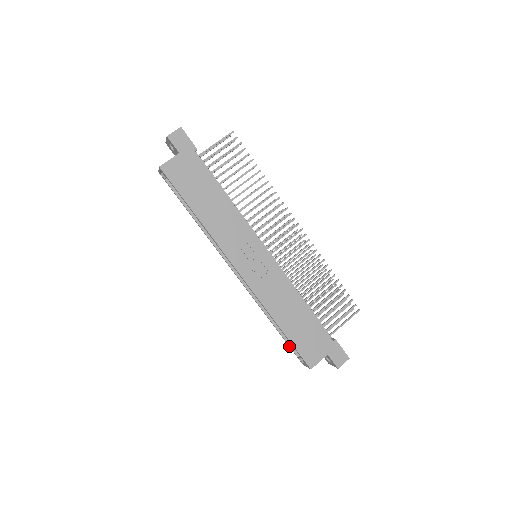
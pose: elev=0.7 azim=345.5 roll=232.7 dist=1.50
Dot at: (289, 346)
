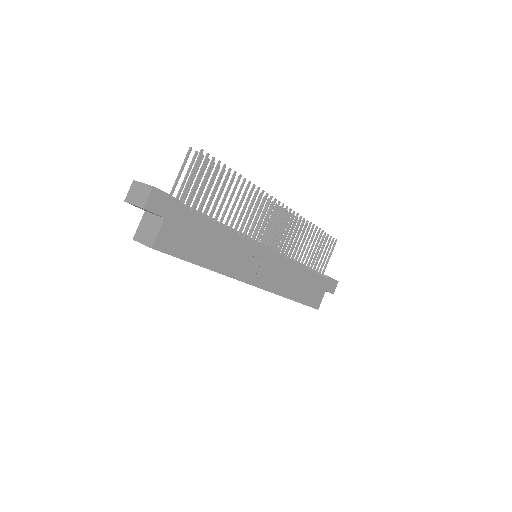
Dot at: occluded
